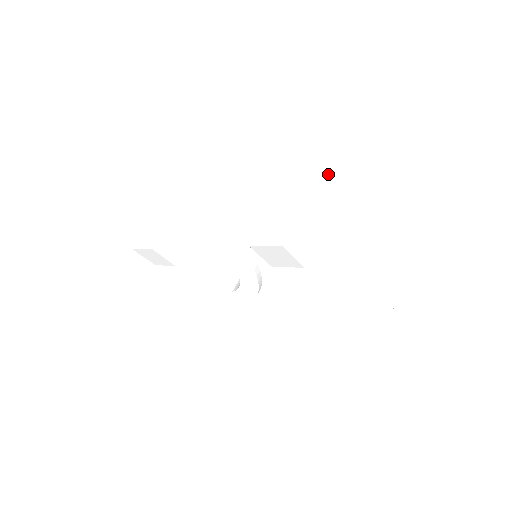
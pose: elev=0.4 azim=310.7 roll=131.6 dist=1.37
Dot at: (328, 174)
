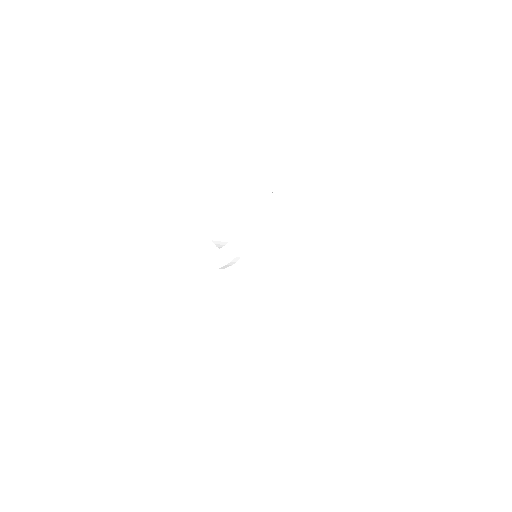
Dot at: (362, 203)
